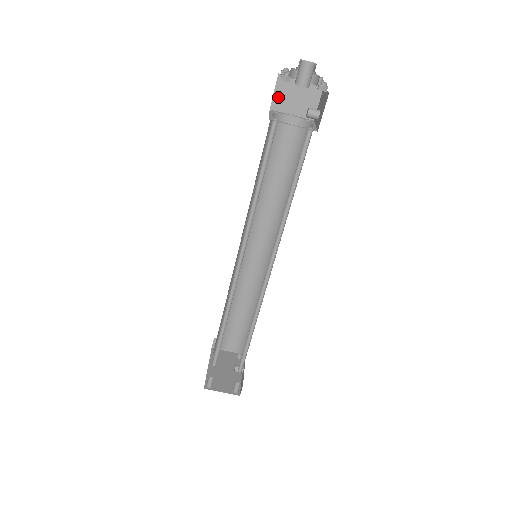
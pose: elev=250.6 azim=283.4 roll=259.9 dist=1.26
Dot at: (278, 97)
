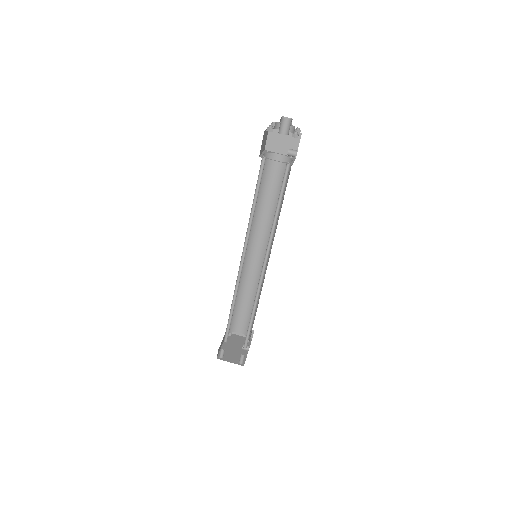
Dot at: (270, 141)
